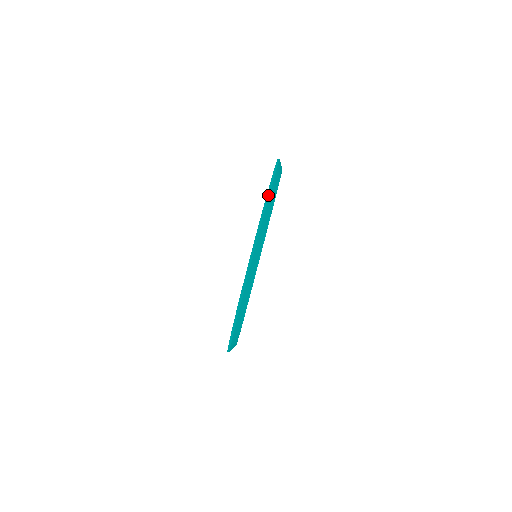
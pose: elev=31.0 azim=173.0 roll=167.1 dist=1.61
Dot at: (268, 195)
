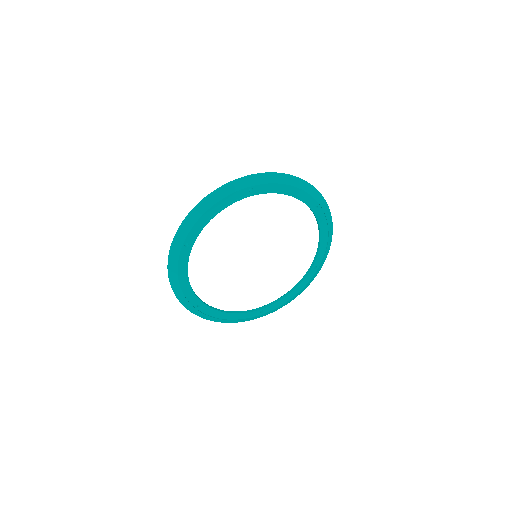
Dot at: (202, 201)
